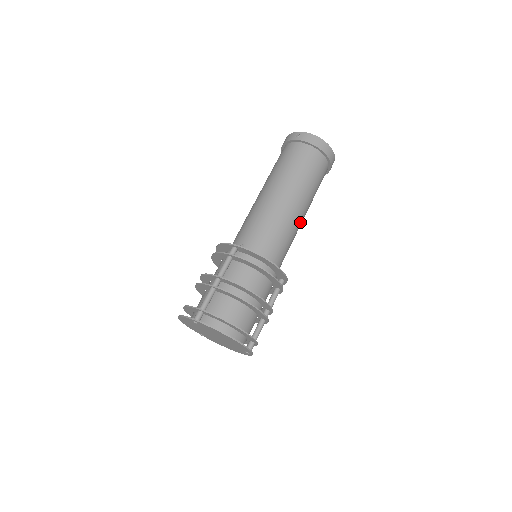
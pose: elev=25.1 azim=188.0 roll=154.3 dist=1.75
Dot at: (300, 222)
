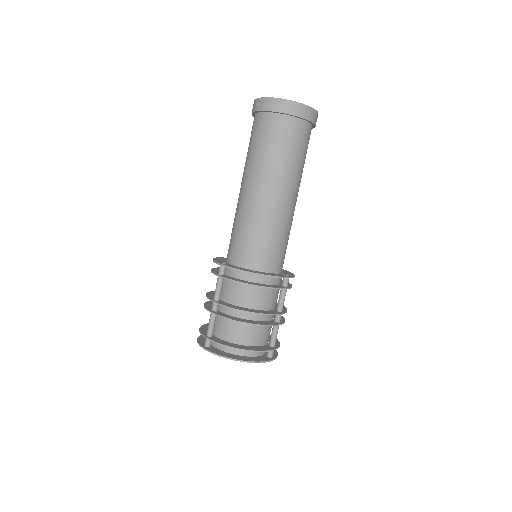
Dot at: (290, 207)
